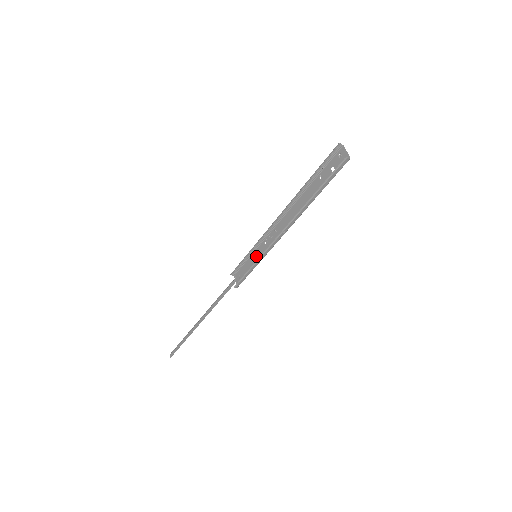
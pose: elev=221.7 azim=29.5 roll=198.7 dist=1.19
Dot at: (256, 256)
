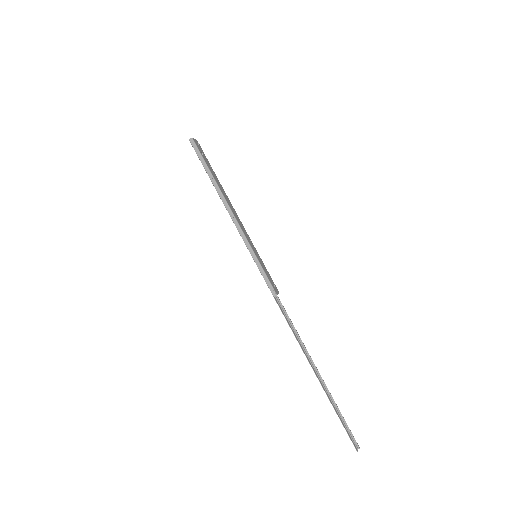
Dot at: (258, 256)
